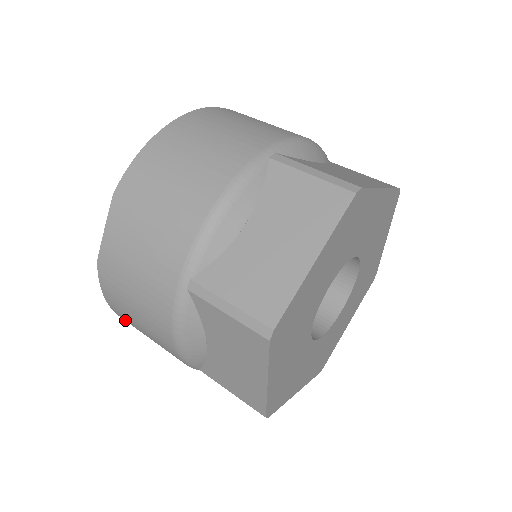
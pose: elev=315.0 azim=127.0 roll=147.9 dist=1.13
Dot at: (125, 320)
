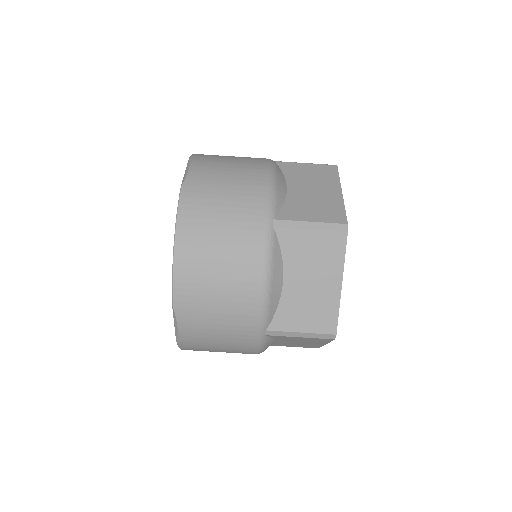
Dot at: occluded
